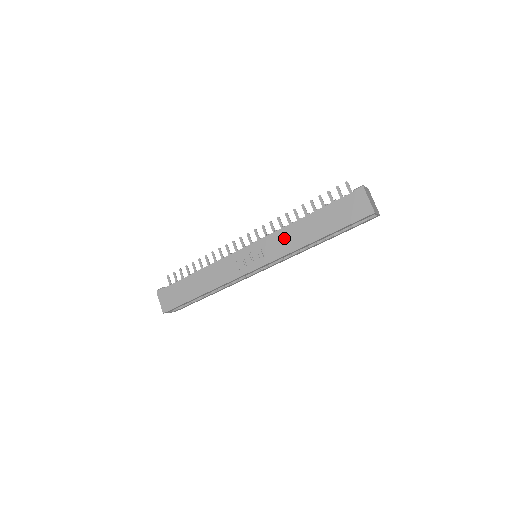
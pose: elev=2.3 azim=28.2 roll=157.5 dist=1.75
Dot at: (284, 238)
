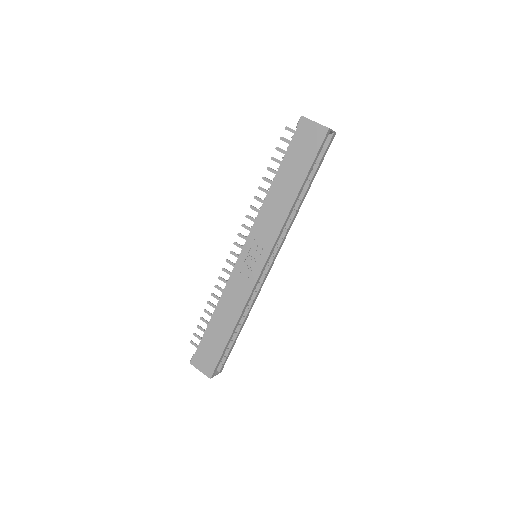
Dot at: (268, 217)
